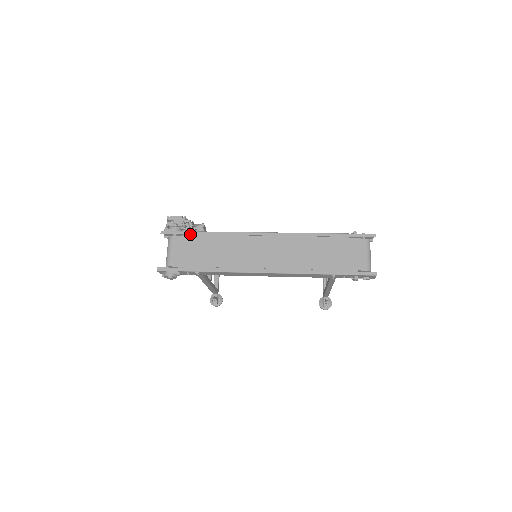
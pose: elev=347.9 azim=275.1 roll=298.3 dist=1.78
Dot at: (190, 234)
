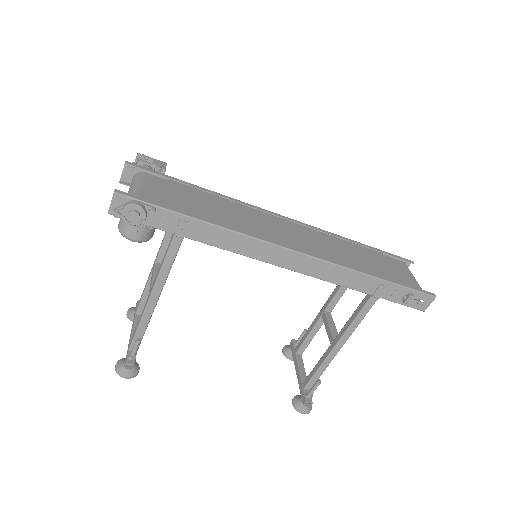
Dot at: (175, 180)
